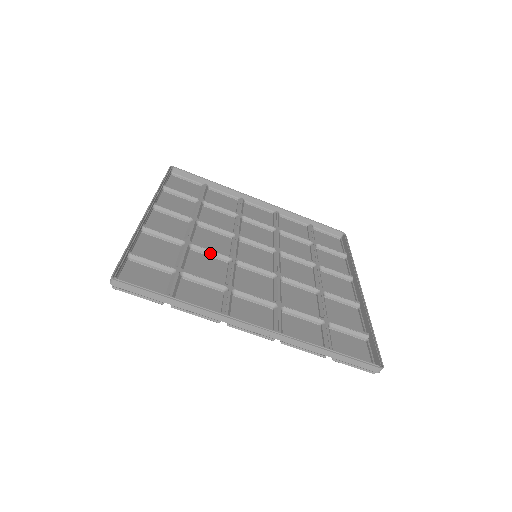
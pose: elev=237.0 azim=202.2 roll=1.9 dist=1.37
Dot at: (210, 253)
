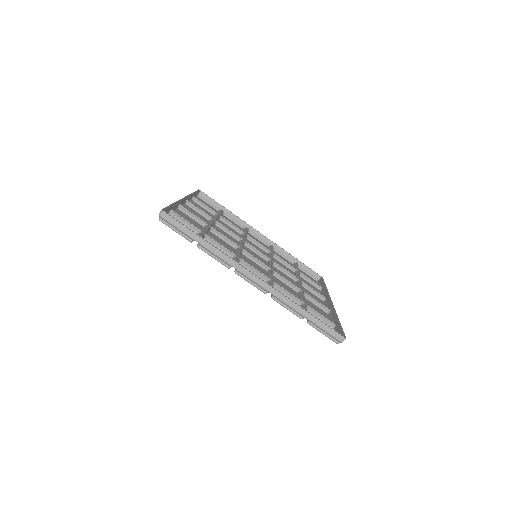
Dot at: (224, 238)
